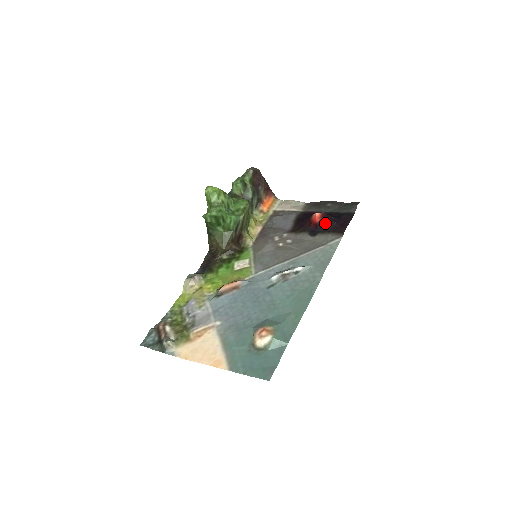
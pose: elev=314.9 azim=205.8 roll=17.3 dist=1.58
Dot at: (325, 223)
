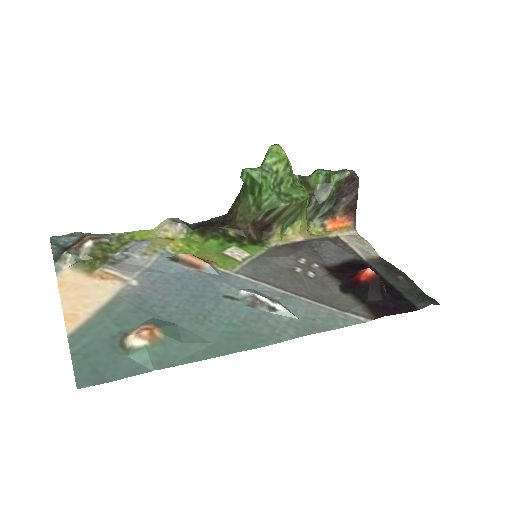
Dot at: (368, 288)
